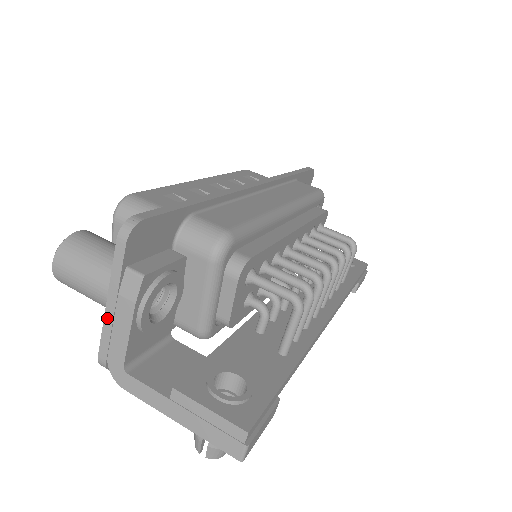
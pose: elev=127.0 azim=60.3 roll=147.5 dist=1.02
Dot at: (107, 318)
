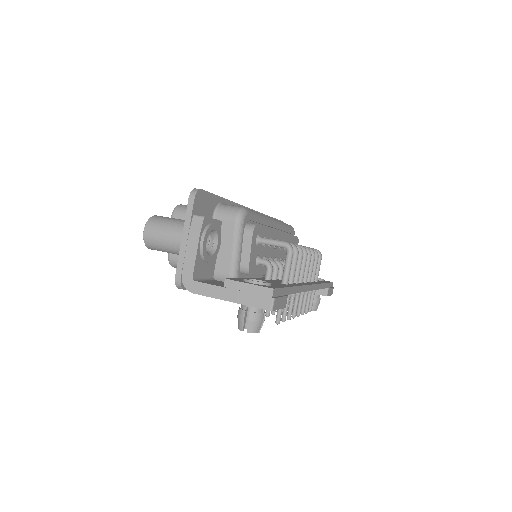
Dot at: (182, 248)
